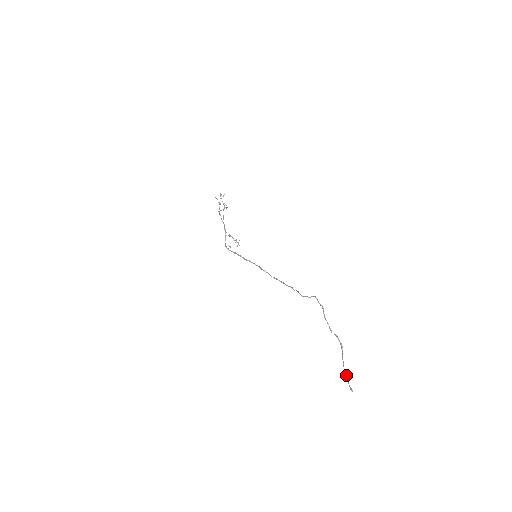
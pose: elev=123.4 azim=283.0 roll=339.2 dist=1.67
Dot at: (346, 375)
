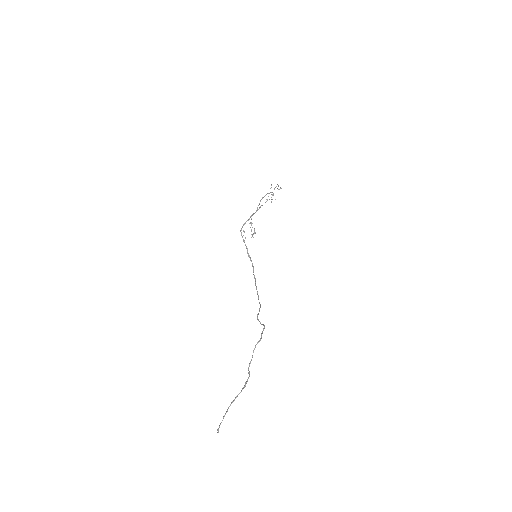
Dot at: (225, 413)
